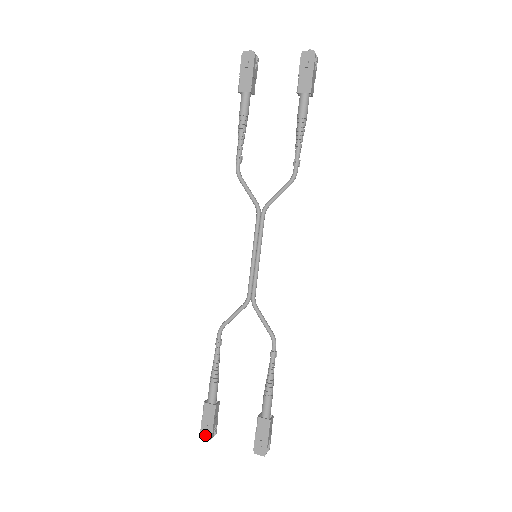
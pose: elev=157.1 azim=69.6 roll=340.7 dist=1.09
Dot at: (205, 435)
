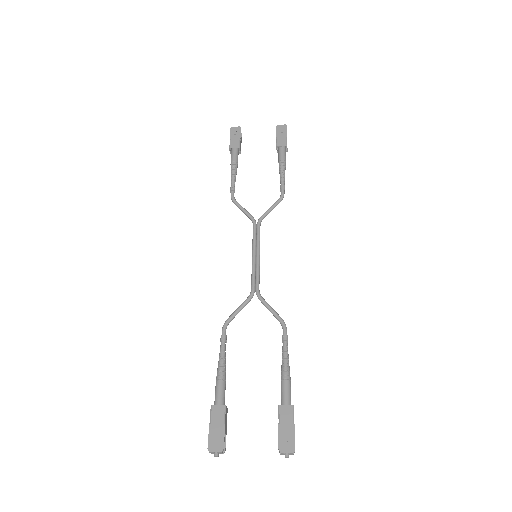
Dot at: (214, 447)
